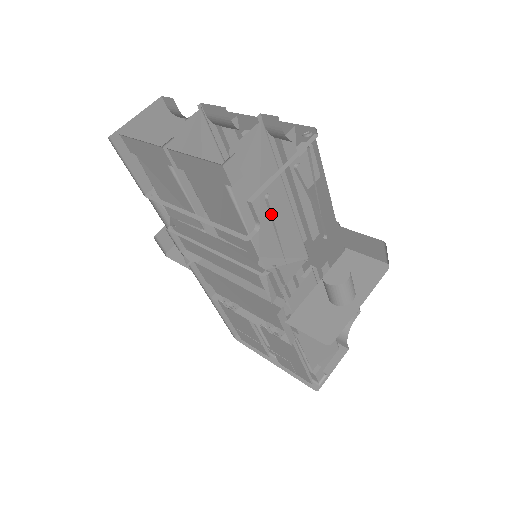
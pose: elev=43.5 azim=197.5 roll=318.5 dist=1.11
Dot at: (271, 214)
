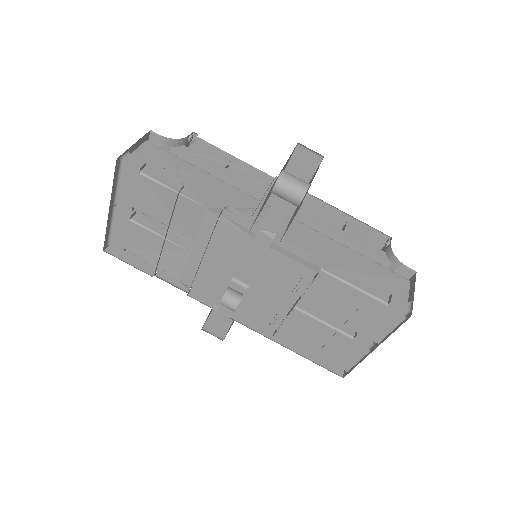
Dot at: (191, 177)
